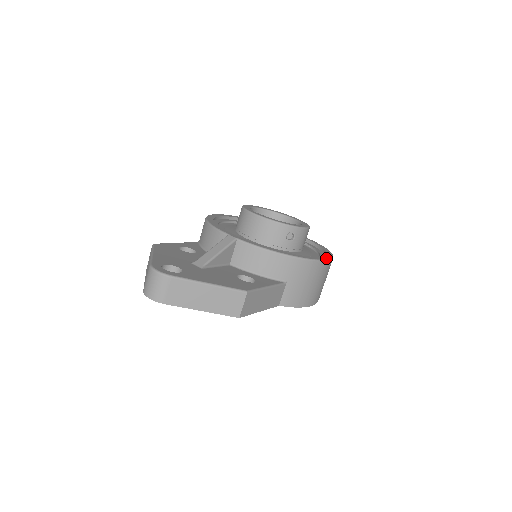
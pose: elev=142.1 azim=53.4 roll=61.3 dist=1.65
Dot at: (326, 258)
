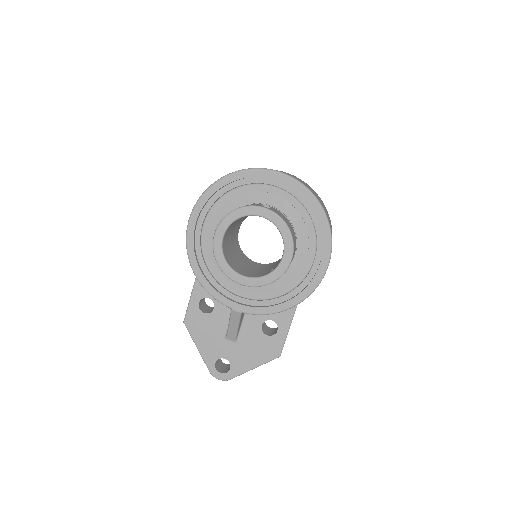
Dot at: (325, 265)
